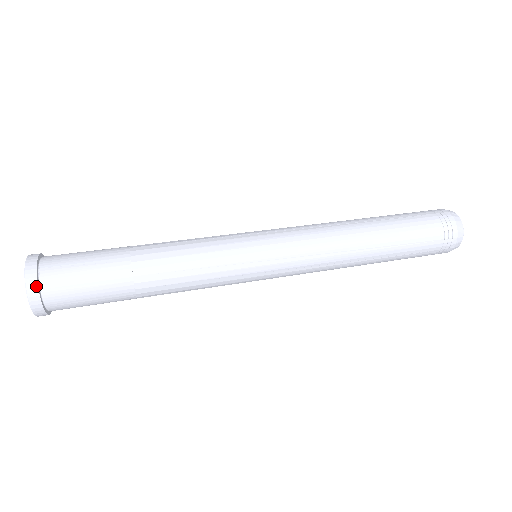
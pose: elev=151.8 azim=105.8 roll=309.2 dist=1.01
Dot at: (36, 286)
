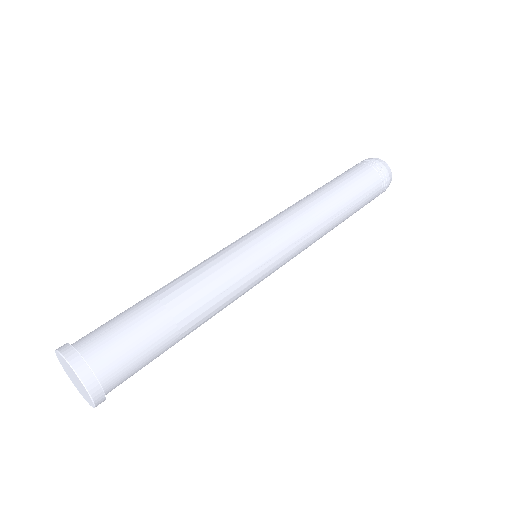
Dot at: (83, 363)
